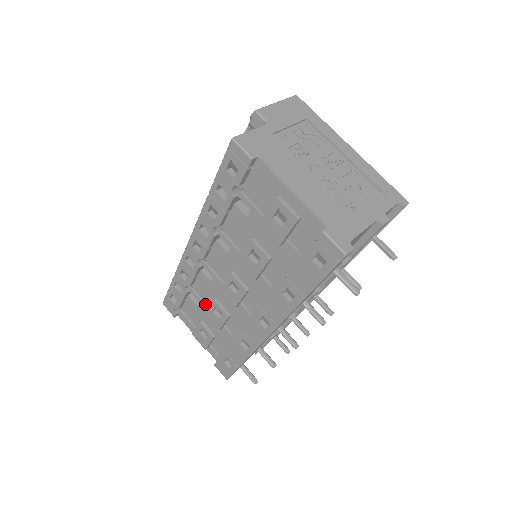
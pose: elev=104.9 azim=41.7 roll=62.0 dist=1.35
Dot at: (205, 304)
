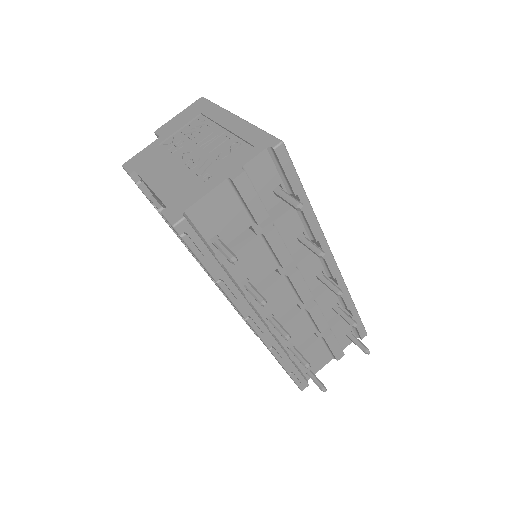
Dot at: occluded
